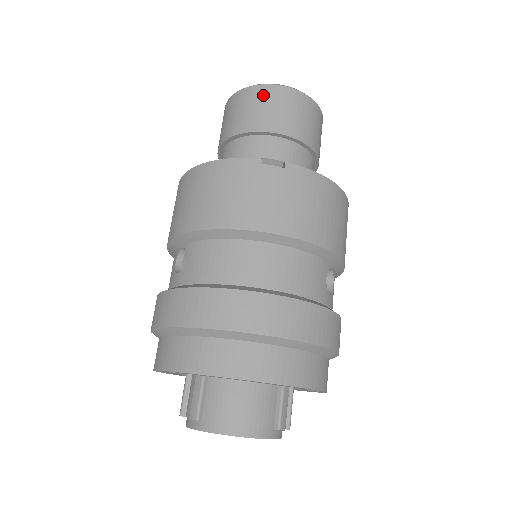
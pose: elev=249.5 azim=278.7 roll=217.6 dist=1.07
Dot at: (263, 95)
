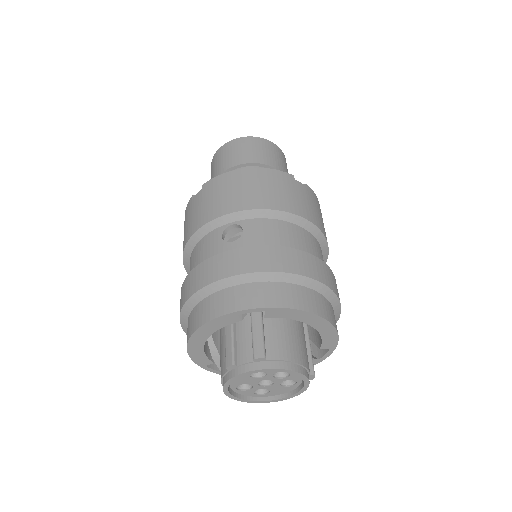
Dot at: (265, 144)
